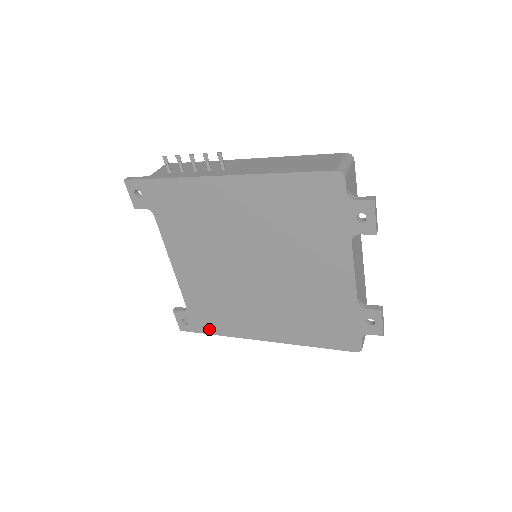
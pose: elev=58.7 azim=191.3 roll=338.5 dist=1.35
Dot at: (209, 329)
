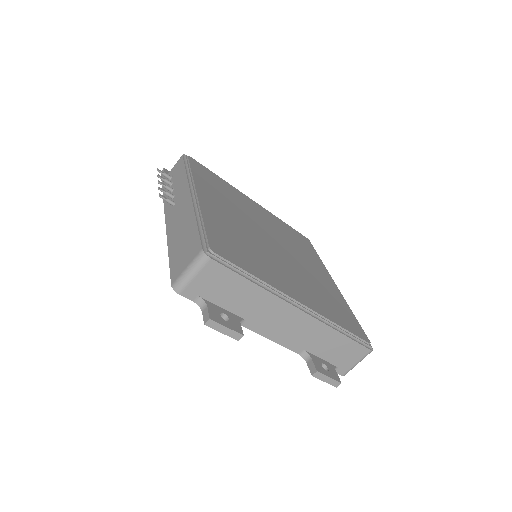
Dot at: occluded
